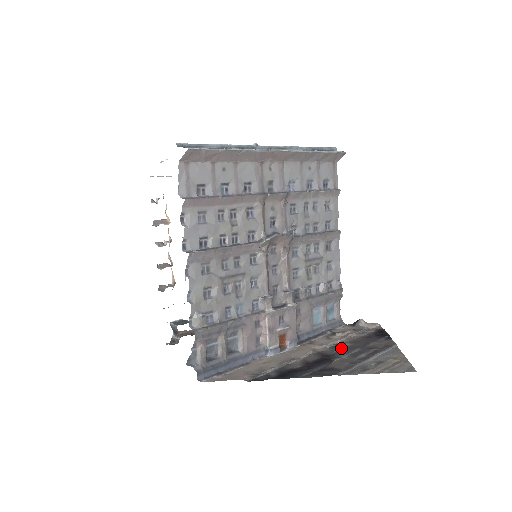
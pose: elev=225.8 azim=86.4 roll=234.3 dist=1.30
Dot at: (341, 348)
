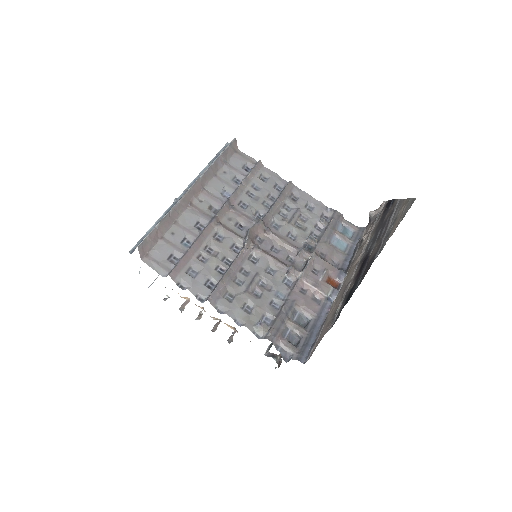
Dot at: (370, 243)
